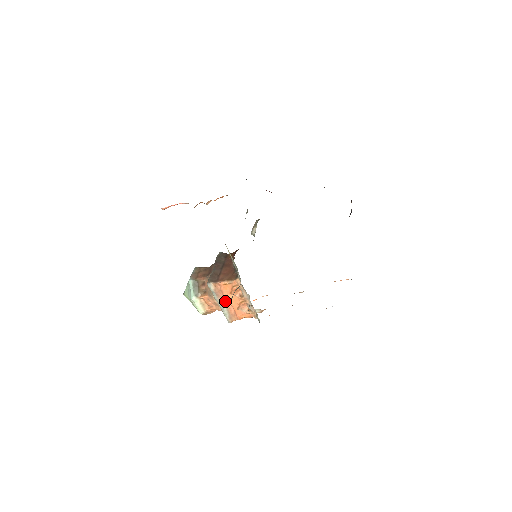
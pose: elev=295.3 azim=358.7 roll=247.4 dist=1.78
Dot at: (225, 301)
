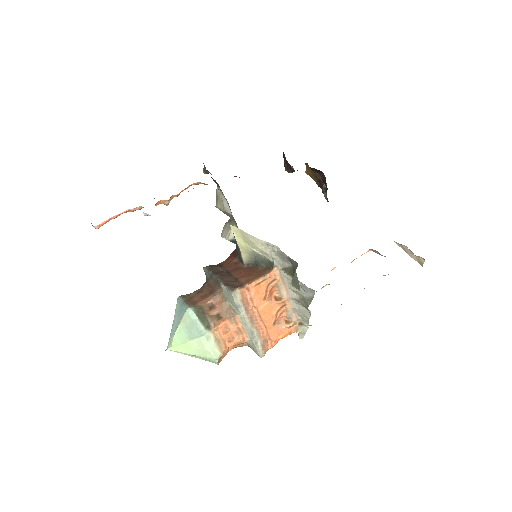
Dot at: (255, 318)
